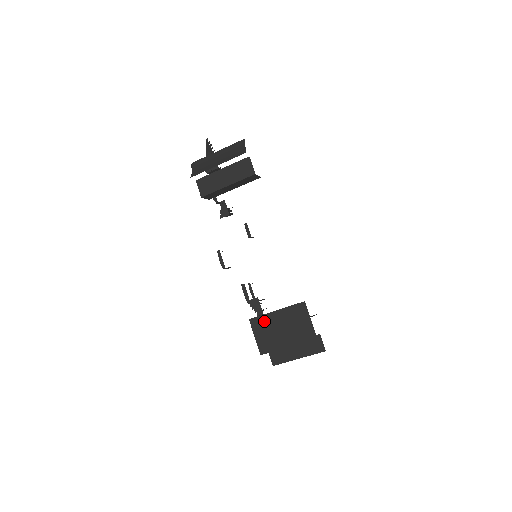
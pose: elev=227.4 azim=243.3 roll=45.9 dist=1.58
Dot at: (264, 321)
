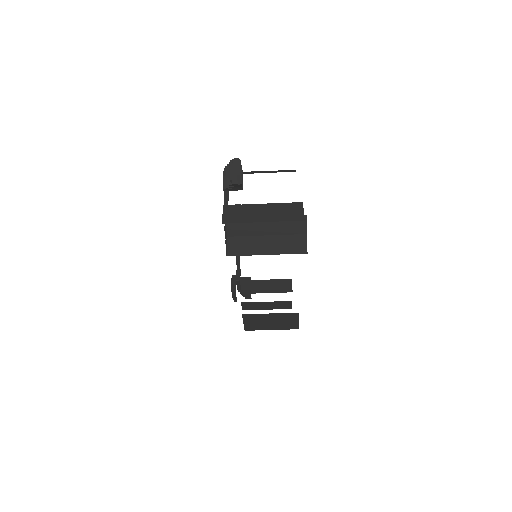
Dot at: (256, 317)
